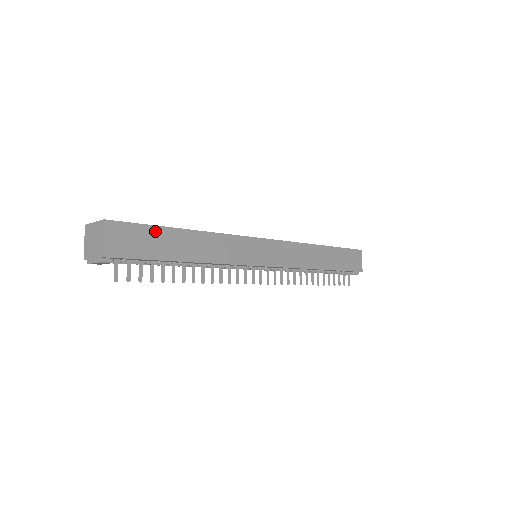
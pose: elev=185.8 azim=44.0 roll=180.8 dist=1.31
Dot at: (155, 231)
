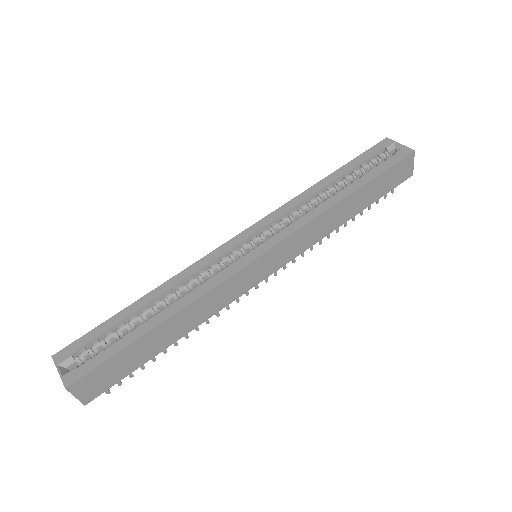
Dot at: (124, 354)
